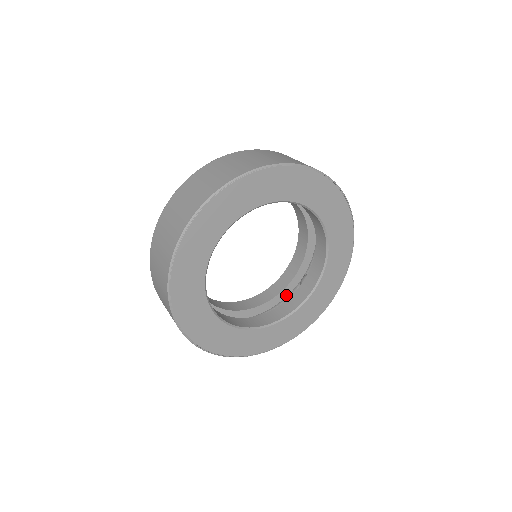
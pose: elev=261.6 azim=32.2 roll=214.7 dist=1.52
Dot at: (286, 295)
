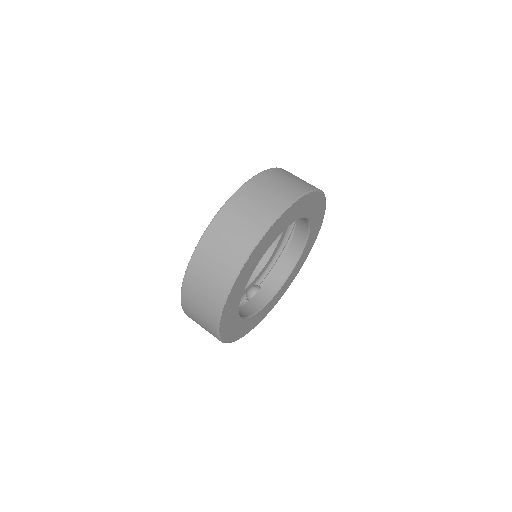
Dot at: occluded
